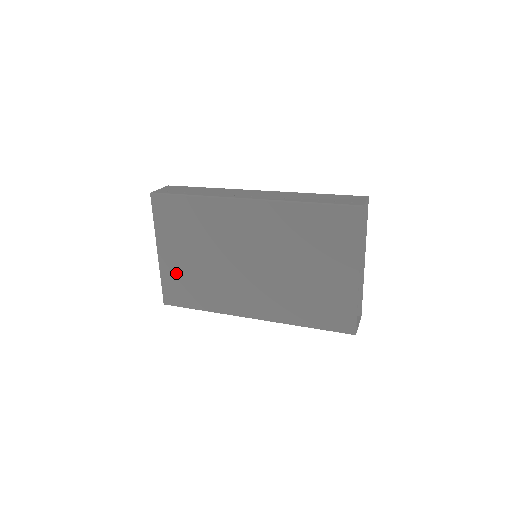
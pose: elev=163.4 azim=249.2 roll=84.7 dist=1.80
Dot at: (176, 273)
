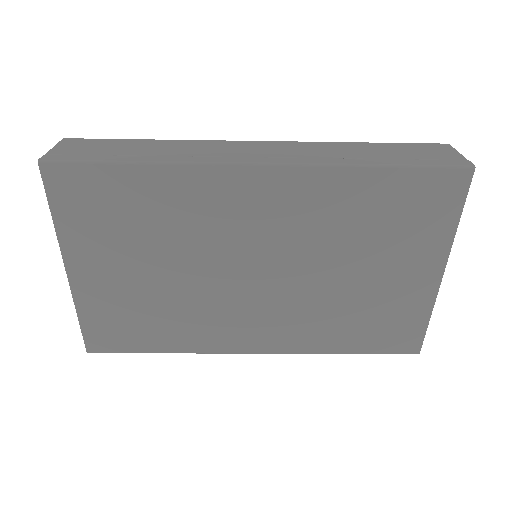
Dot at: (109, 303)
